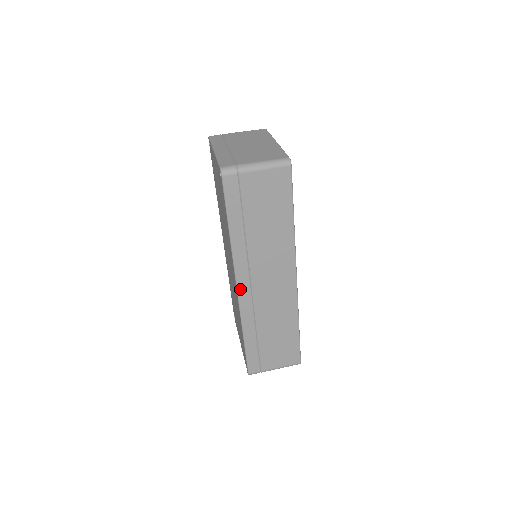
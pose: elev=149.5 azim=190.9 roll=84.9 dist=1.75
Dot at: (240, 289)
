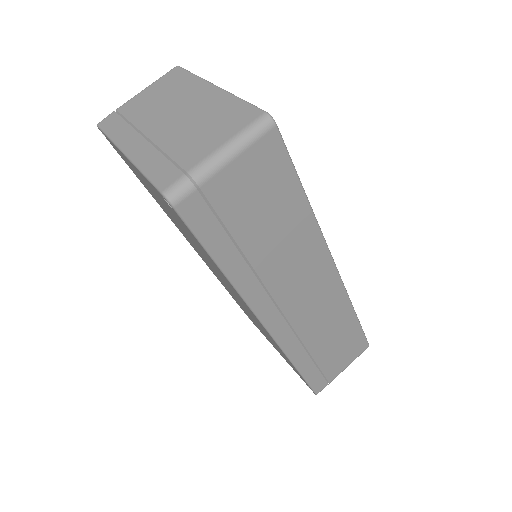
Dot at: (270, 327)
